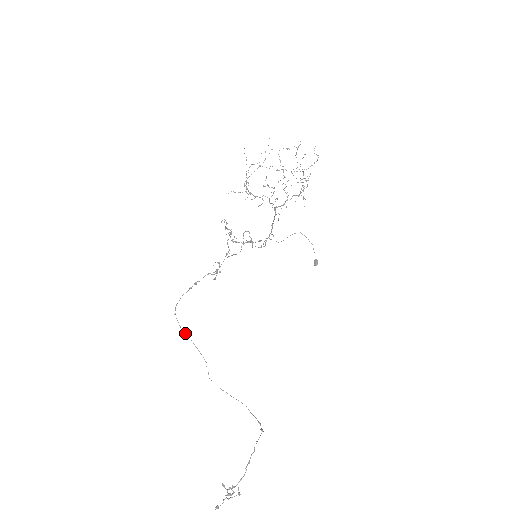
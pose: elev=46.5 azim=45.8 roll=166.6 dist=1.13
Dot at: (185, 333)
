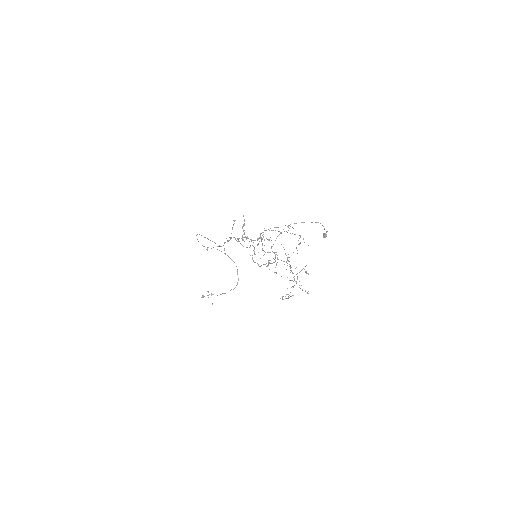
Dot at: (204, 237)
